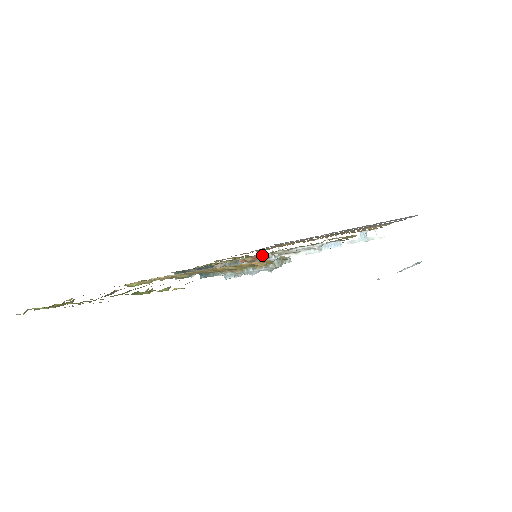
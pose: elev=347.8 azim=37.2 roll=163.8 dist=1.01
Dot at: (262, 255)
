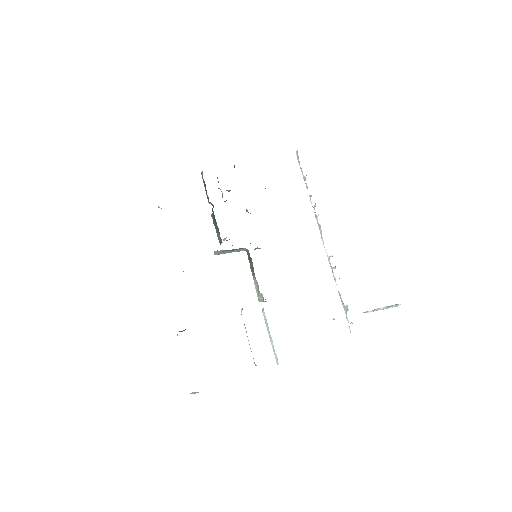
Dot at: occluded
